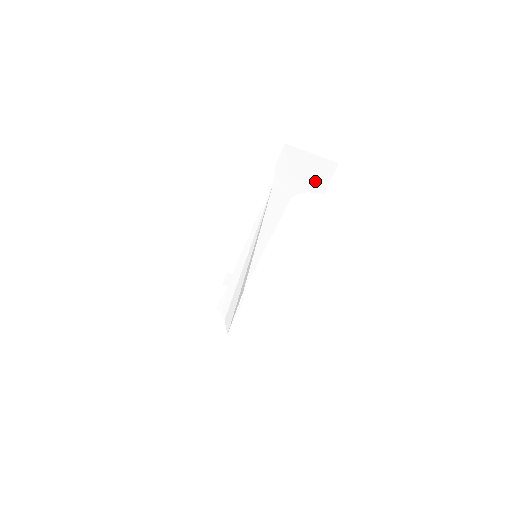
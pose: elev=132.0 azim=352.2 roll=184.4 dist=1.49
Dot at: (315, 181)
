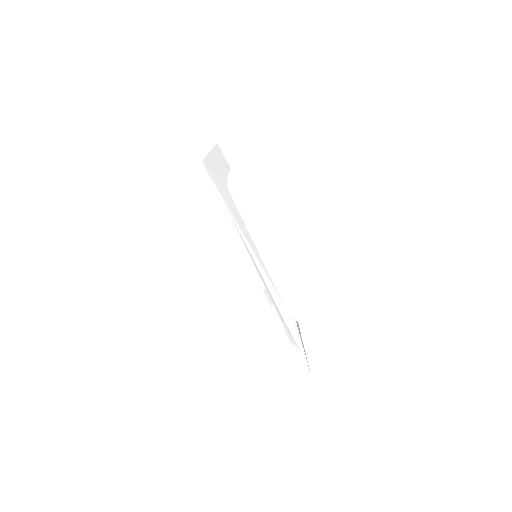
Dot at: (223, 166)
